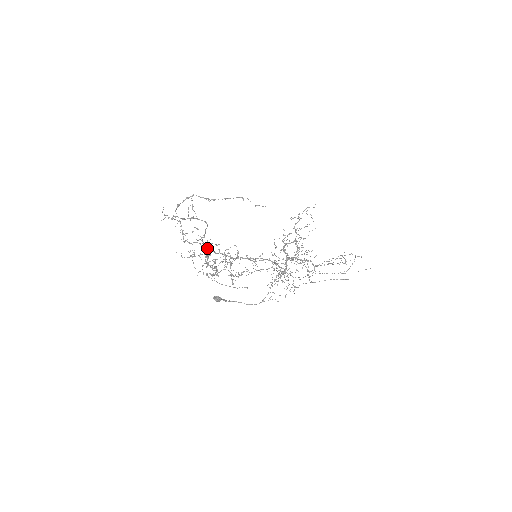
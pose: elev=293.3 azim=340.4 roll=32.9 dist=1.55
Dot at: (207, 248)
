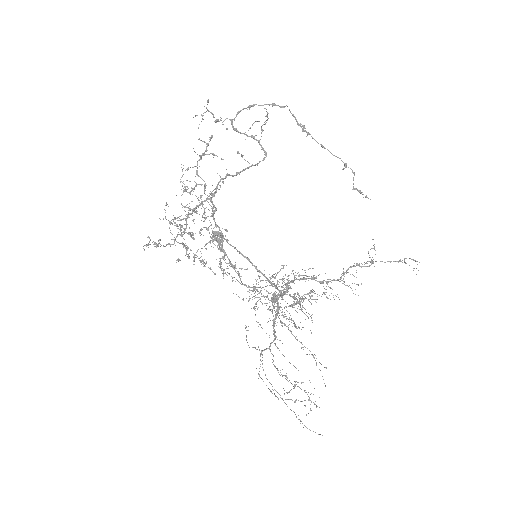
Dot at: (208, 198)
